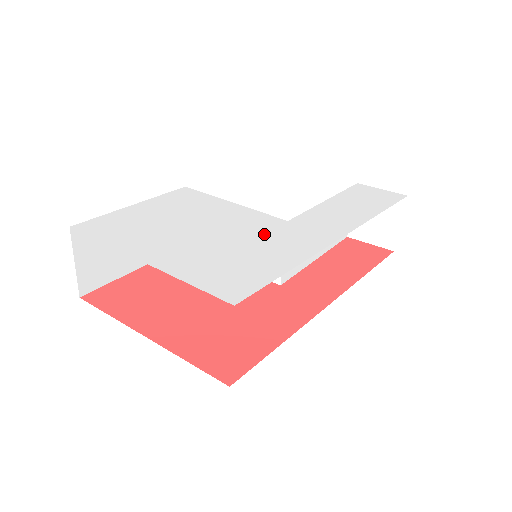
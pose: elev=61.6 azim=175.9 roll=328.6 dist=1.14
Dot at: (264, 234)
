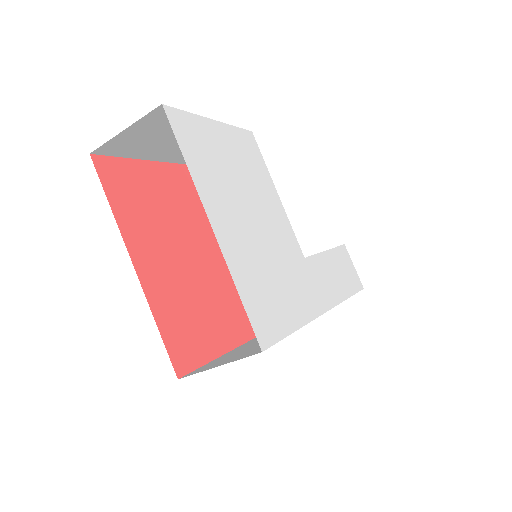
Dot at: (290, 263)
